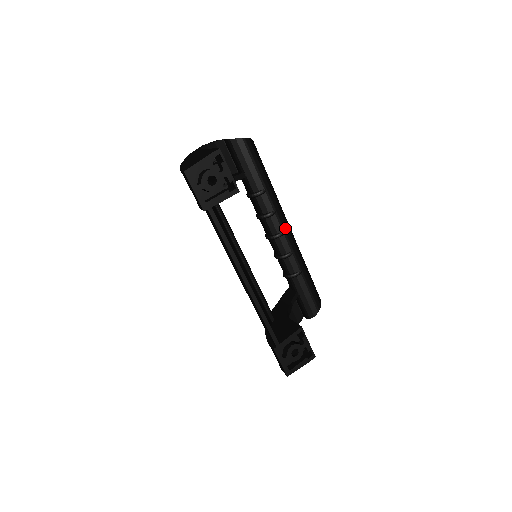
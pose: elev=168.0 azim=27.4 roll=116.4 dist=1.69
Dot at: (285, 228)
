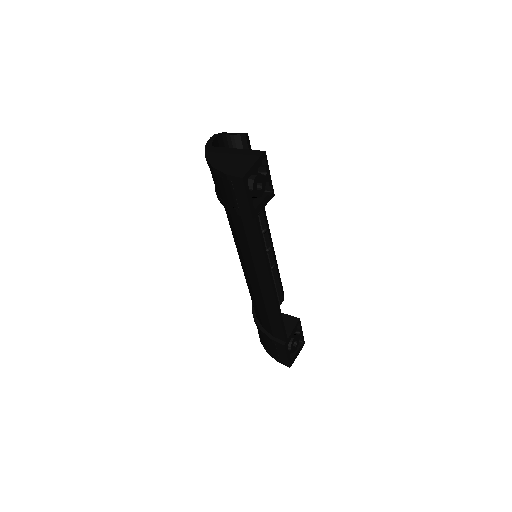
Dot at: (267, 224)
